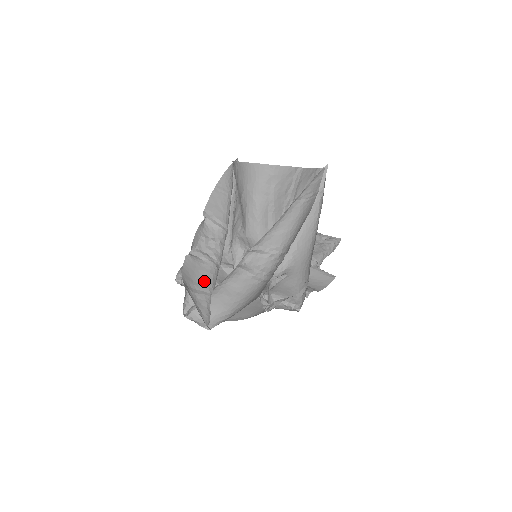
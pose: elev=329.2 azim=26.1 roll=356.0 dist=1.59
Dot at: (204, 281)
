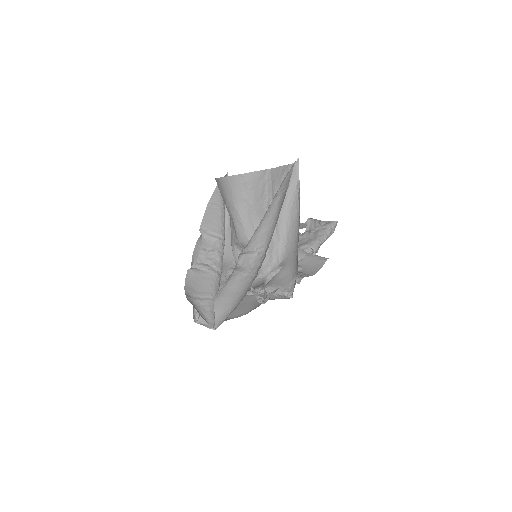
Dot at: (206, 289)
